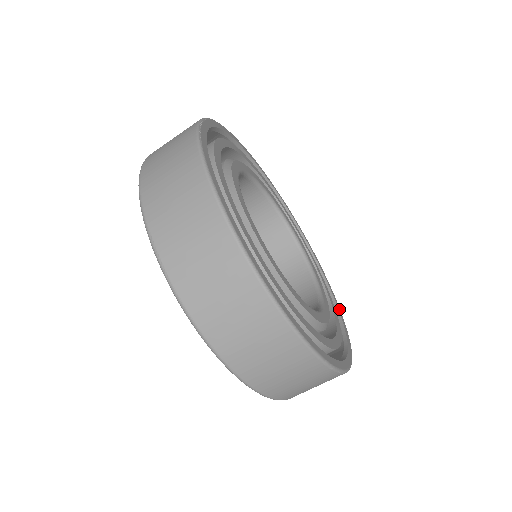
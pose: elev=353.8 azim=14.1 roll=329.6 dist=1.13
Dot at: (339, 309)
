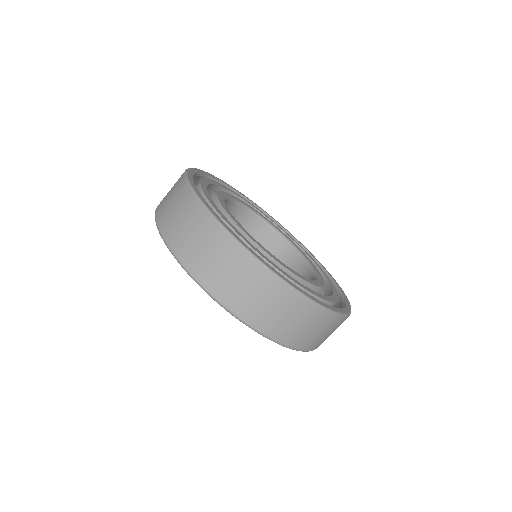
Dot at: (347, 309)
